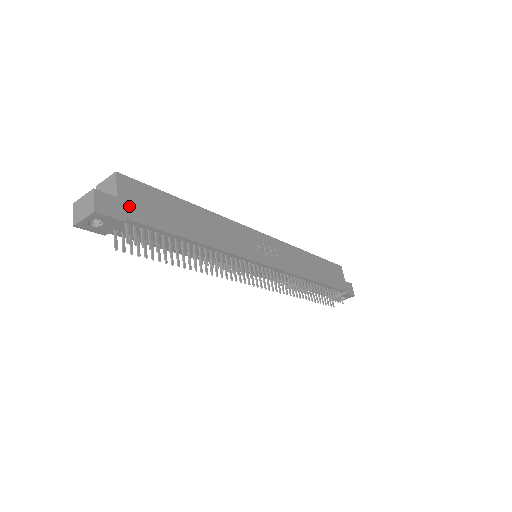
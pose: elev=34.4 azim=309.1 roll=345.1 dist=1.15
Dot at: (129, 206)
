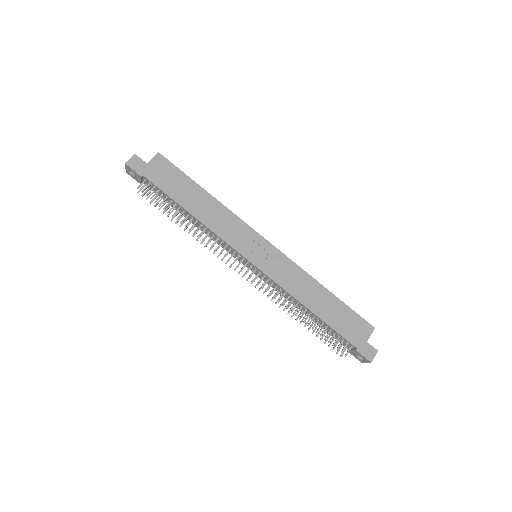
Dot at: (151, 171)
